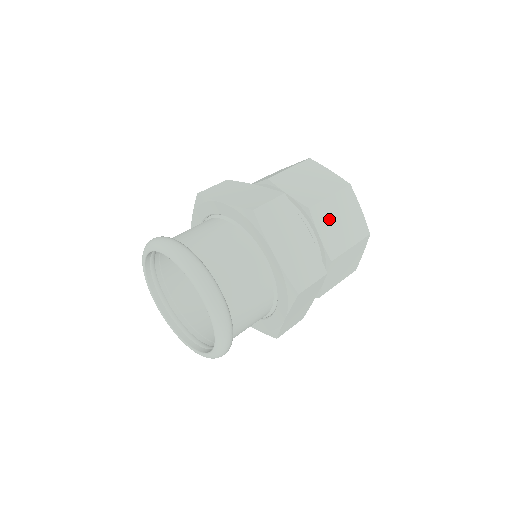
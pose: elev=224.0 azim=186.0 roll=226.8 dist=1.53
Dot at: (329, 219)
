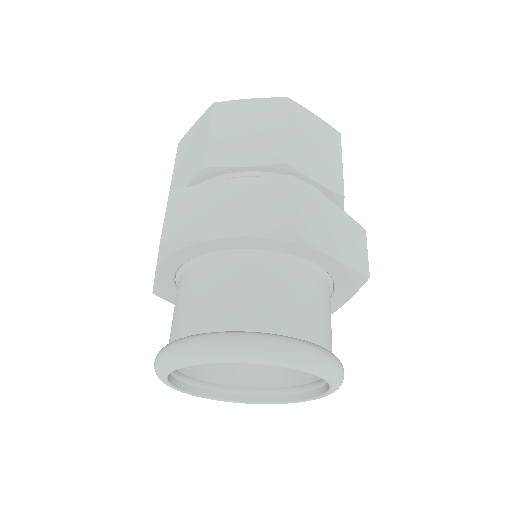
Dot at: (235, 146)
